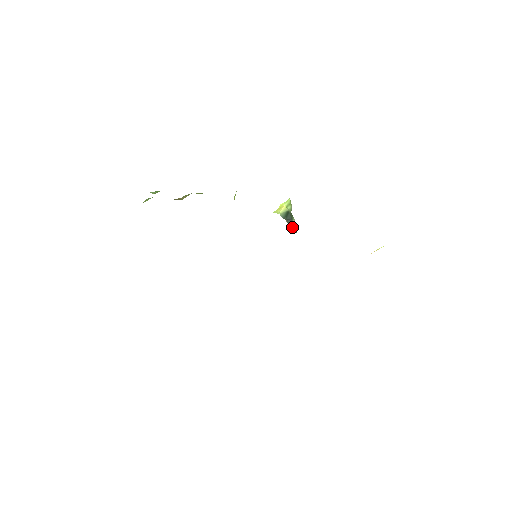
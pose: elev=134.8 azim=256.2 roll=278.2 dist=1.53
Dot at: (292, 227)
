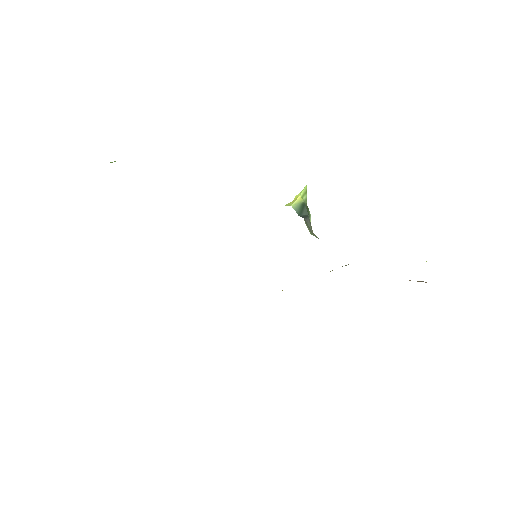
Dot at: (311, 229)
